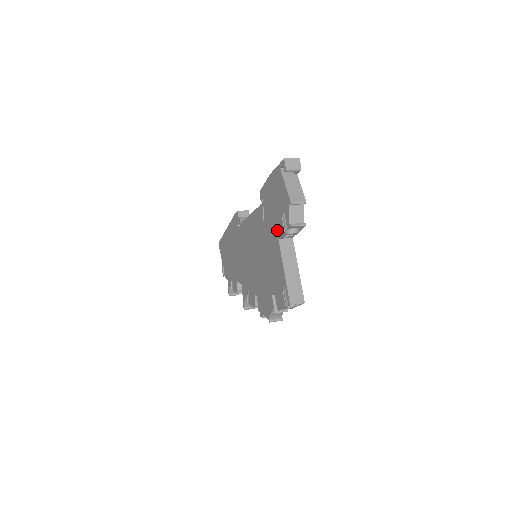
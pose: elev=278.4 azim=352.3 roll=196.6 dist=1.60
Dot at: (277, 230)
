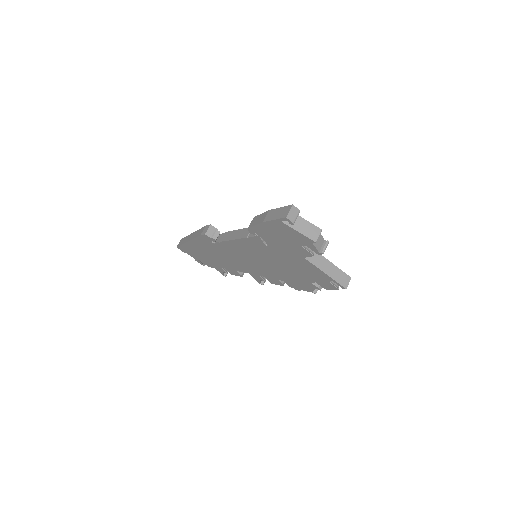
Dot at: (299, 254)
